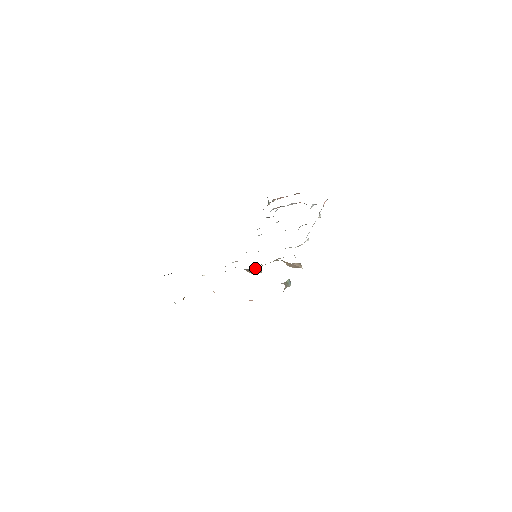
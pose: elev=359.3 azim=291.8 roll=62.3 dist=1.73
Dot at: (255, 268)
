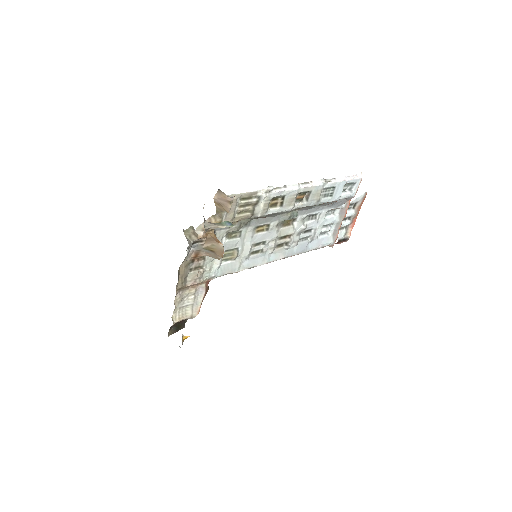
Dot at: (209, 243)
